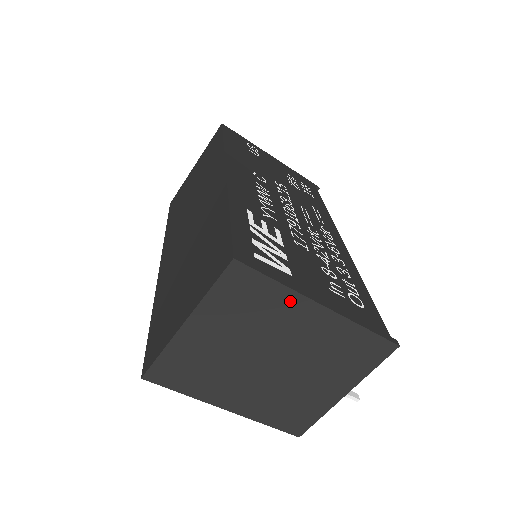
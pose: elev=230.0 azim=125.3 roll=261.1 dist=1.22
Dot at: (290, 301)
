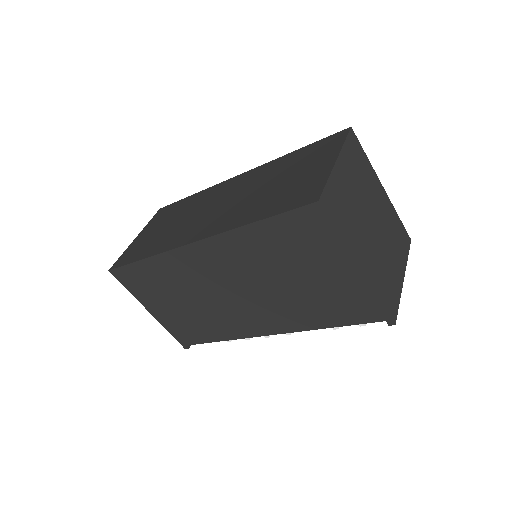
Dot at: (372, 174)
